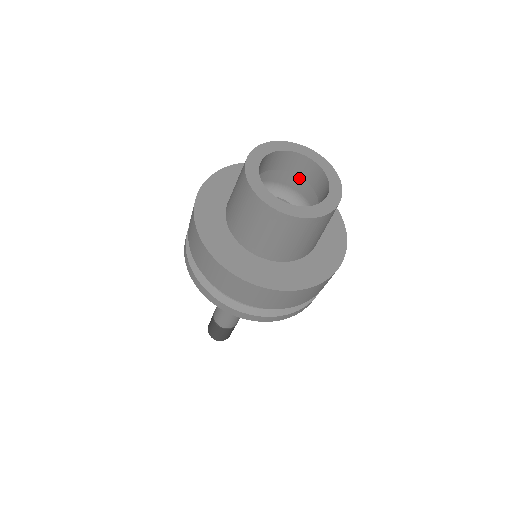
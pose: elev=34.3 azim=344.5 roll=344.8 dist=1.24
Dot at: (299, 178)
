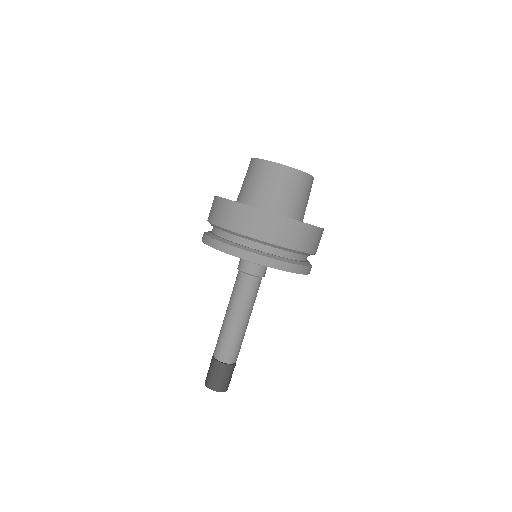
Dot at: occluded
